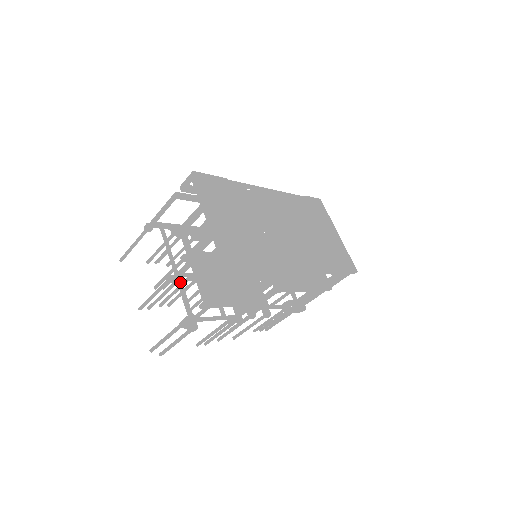
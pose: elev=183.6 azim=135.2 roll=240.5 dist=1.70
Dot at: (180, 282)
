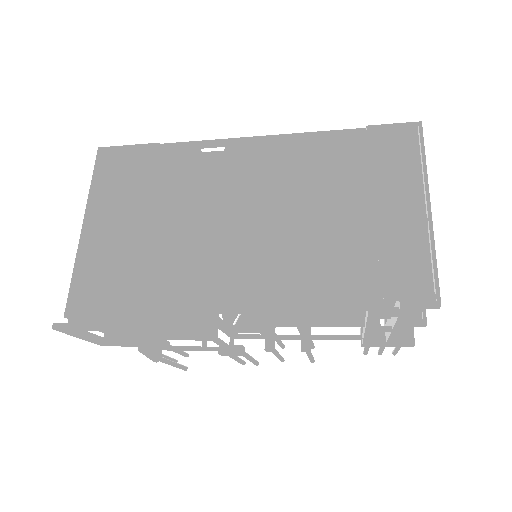
Dot at: occluded
